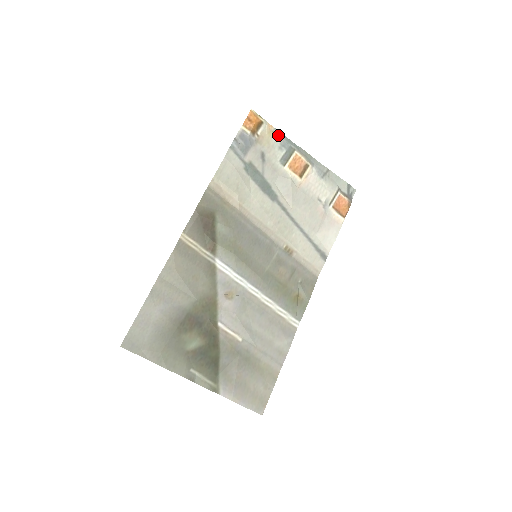
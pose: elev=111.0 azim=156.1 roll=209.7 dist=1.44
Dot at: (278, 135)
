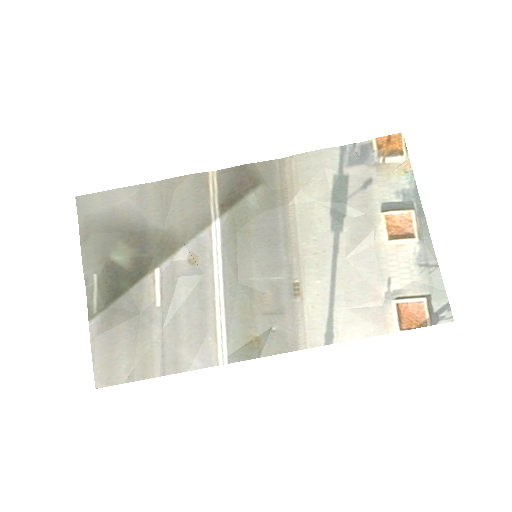
Dot at: (409, 180)
